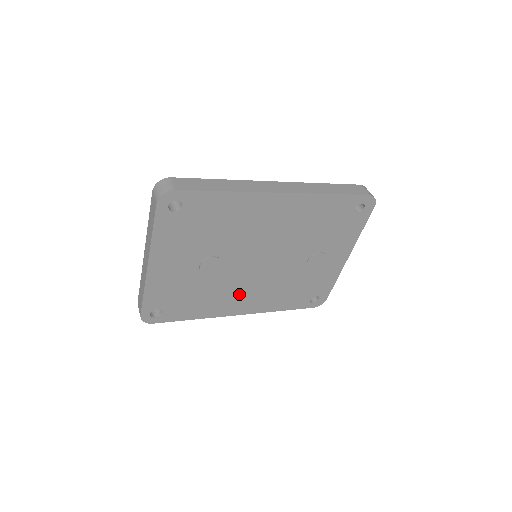
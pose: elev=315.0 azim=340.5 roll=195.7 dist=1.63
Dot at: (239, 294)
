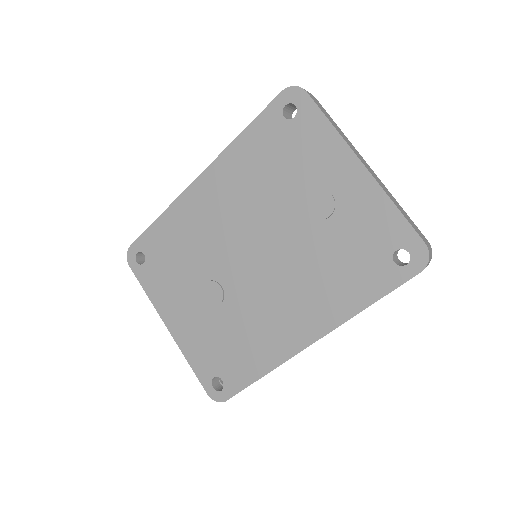
Dot at: (278, 313)
